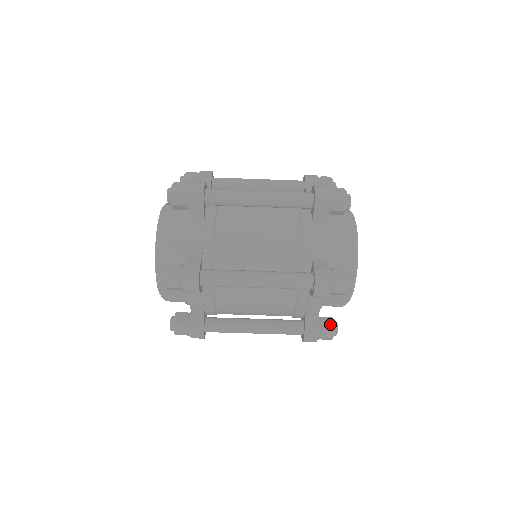
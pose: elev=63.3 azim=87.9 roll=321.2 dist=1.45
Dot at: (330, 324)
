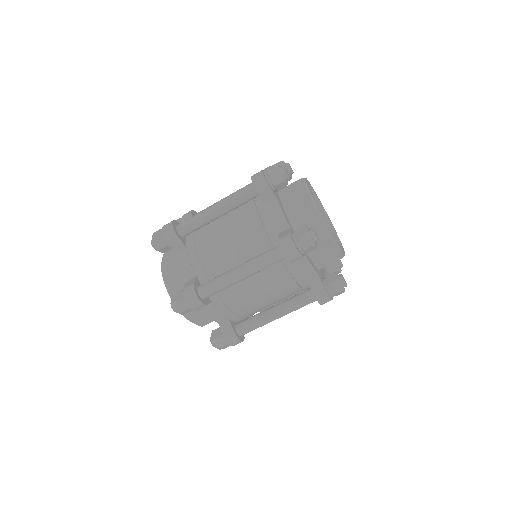
Dot at: (333, 279)
